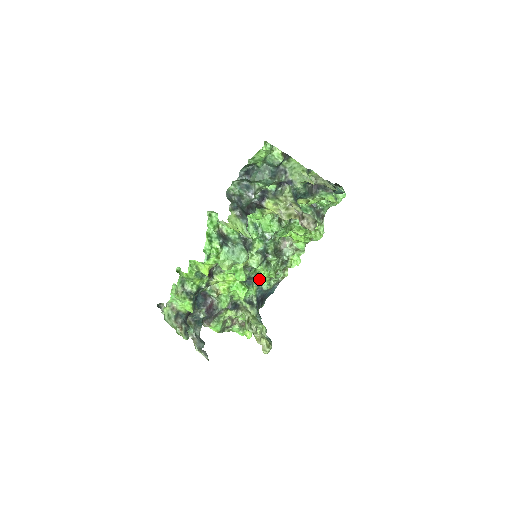
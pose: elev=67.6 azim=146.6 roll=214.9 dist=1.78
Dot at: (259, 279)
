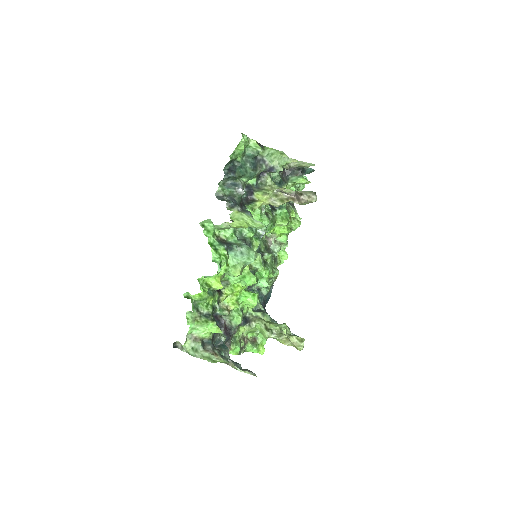
Dot at: (259, 284)
